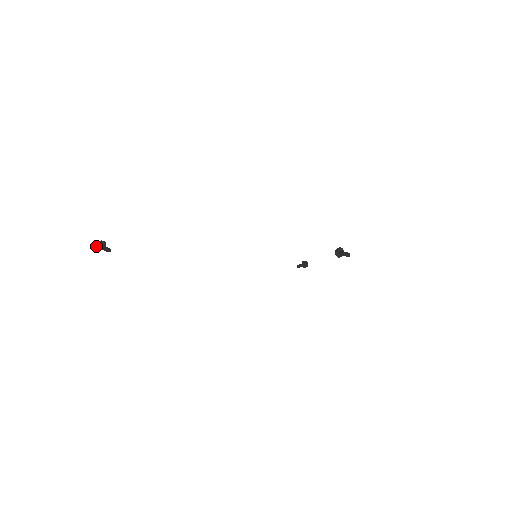
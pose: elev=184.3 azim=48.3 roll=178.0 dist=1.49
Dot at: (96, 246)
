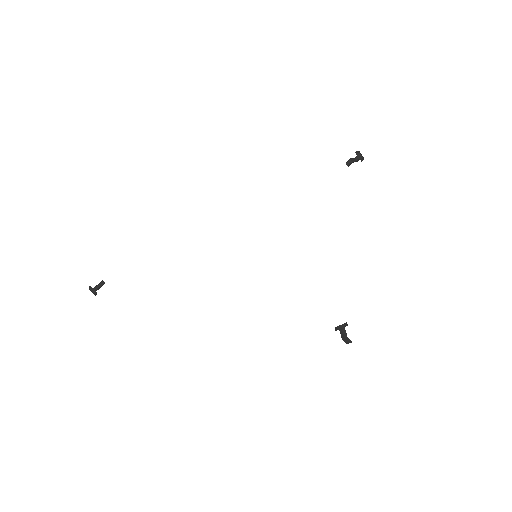
Dot at: occluded
